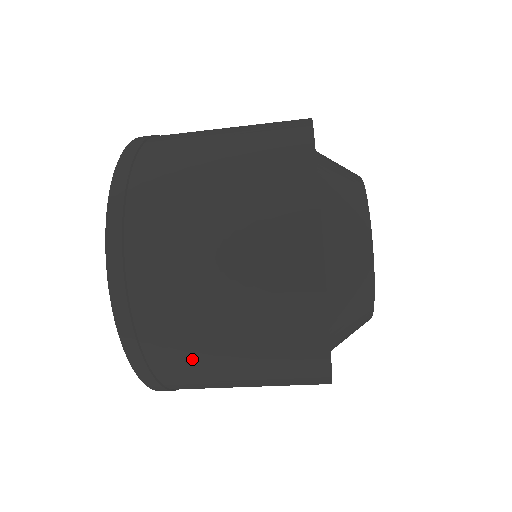
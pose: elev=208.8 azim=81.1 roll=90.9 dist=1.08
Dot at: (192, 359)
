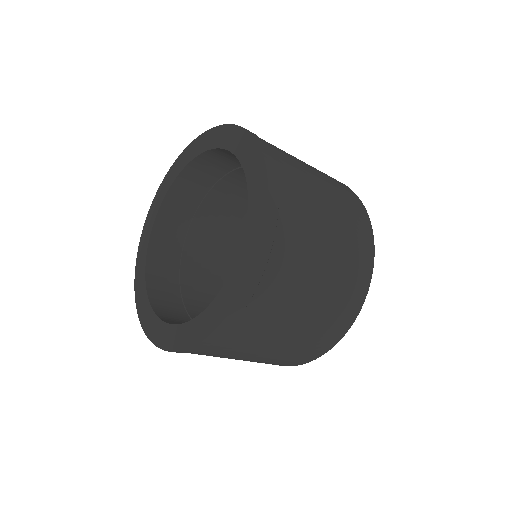
Dot at: (303, 249)
